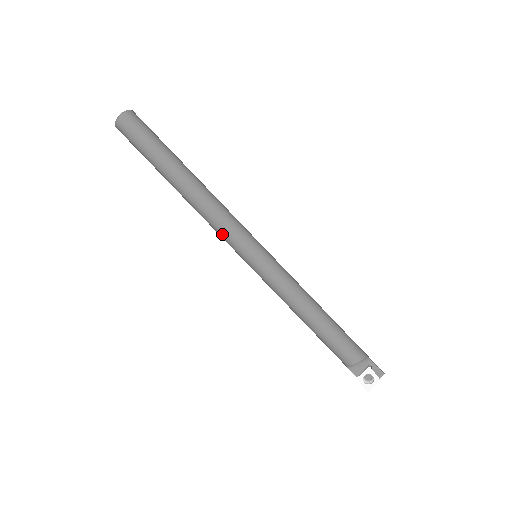
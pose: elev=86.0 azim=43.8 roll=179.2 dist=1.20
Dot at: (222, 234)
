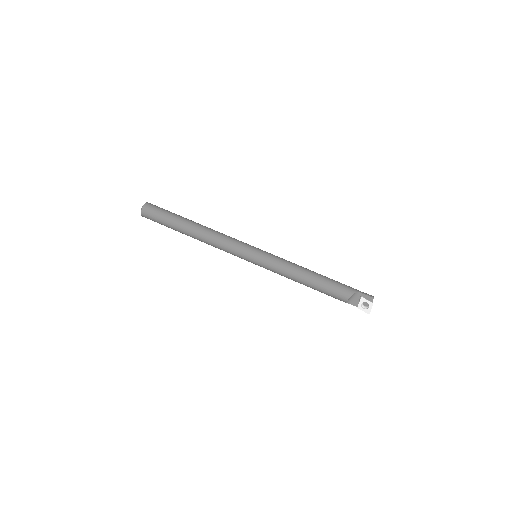
Dot at: (228, 252)
